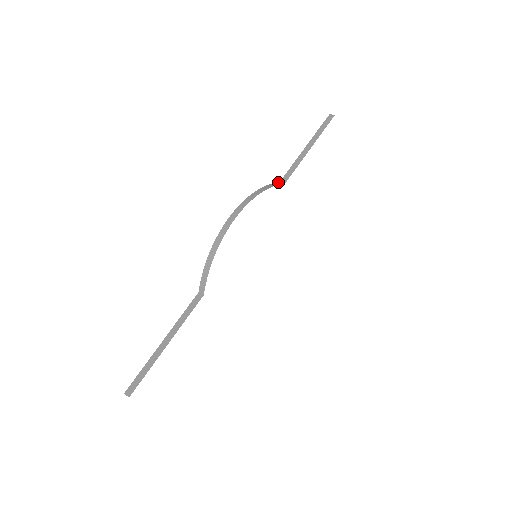
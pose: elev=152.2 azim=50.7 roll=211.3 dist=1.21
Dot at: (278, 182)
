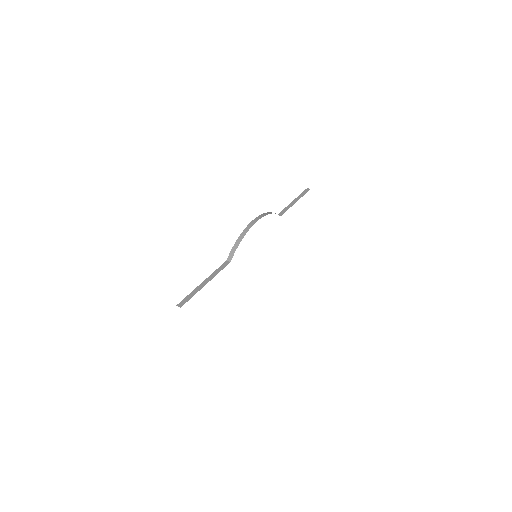
Dot at: occluded
